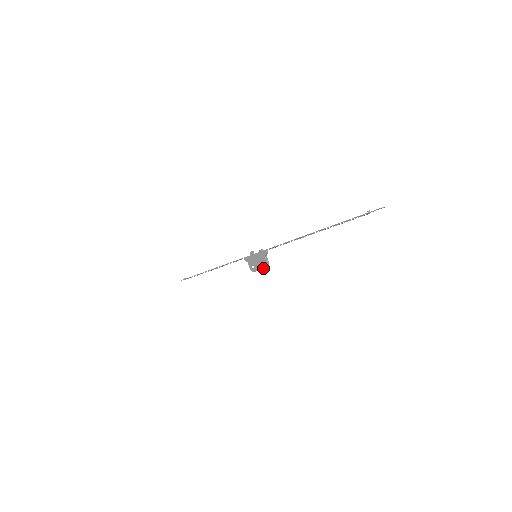
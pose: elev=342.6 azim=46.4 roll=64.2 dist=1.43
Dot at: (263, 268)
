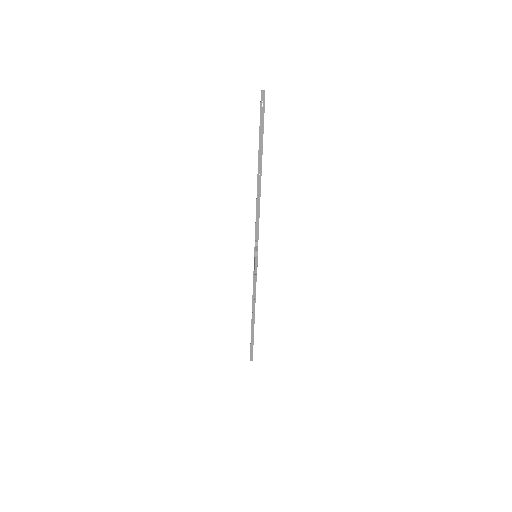
Dot at: (255, 259)
